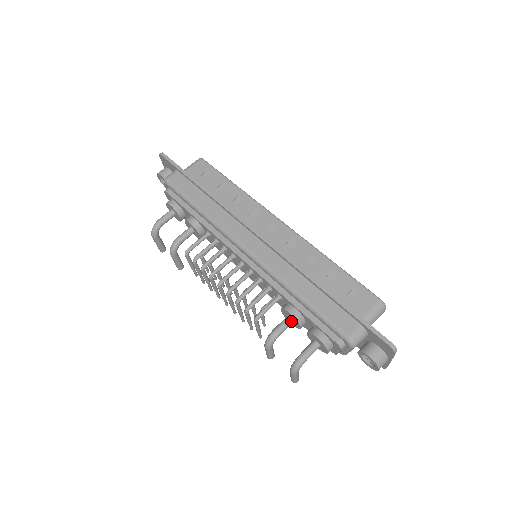
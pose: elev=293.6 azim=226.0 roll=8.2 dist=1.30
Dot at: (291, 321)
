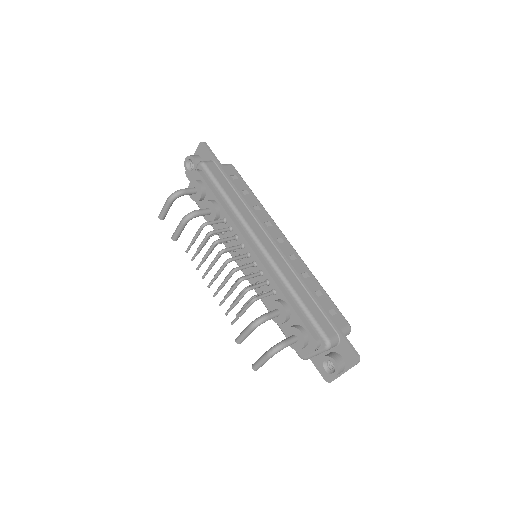
Dot at: (278, 314)
